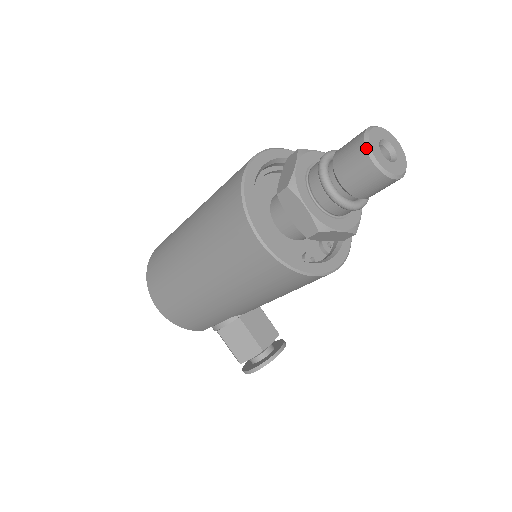
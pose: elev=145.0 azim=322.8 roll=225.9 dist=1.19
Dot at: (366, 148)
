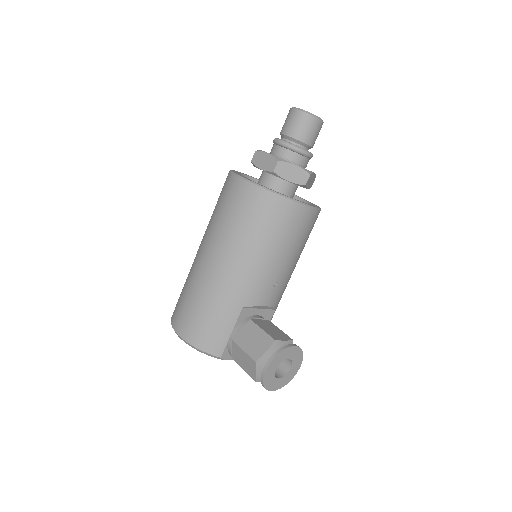
Dot at: (291, 108)
